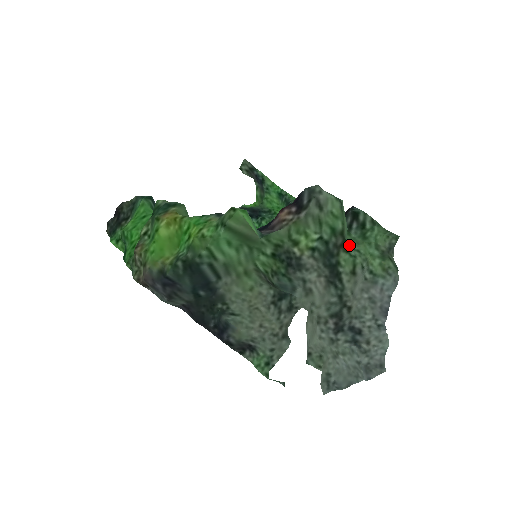
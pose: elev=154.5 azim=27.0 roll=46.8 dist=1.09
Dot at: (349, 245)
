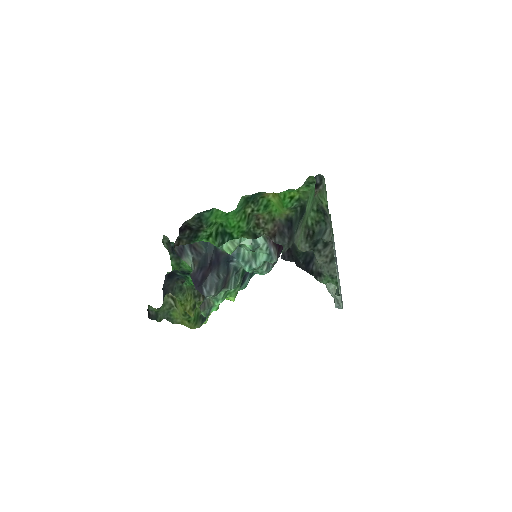
Dot at: occluded
